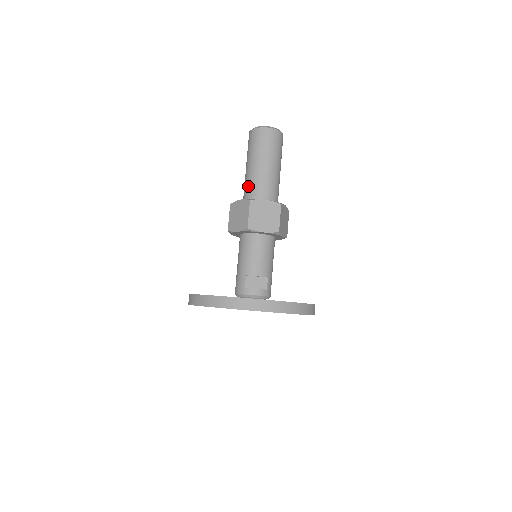
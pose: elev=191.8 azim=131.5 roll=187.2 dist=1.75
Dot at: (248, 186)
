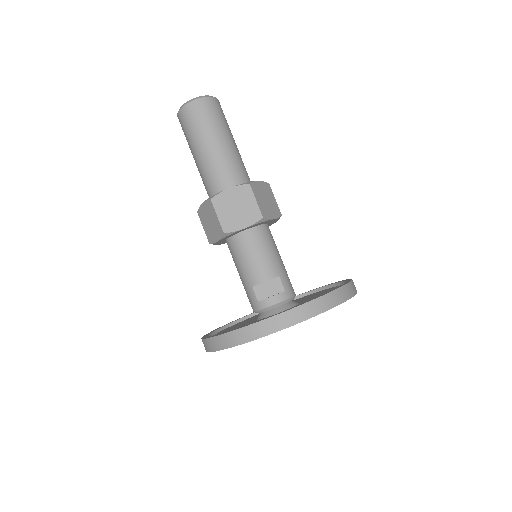
Dot at: (205, 182)
